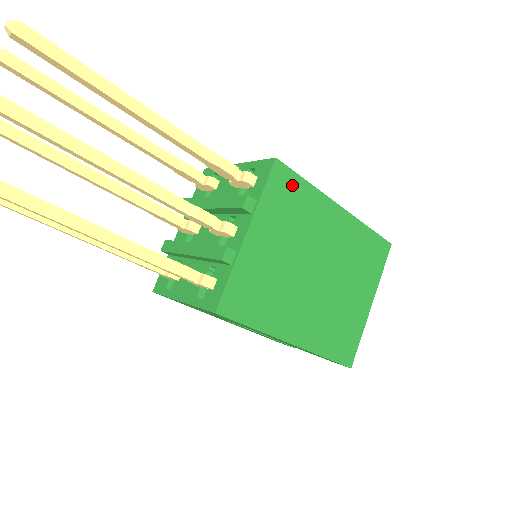
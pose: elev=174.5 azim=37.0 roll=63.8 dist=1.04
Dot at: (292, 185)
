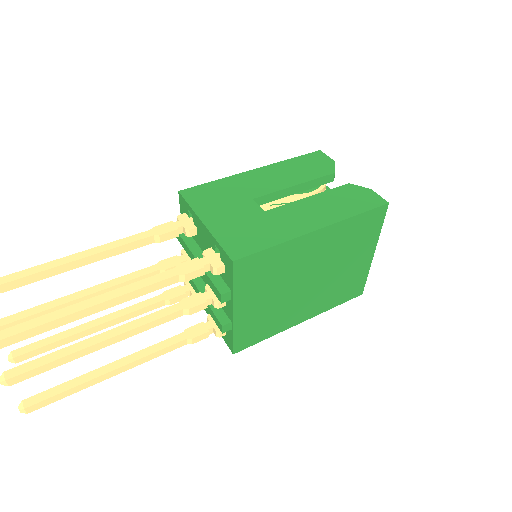
Dot at: (258, 261)
